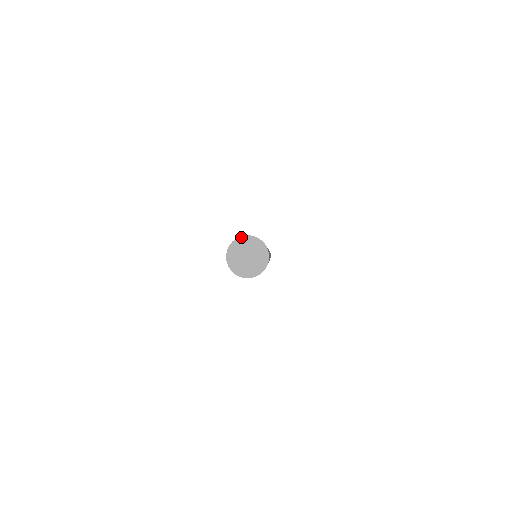
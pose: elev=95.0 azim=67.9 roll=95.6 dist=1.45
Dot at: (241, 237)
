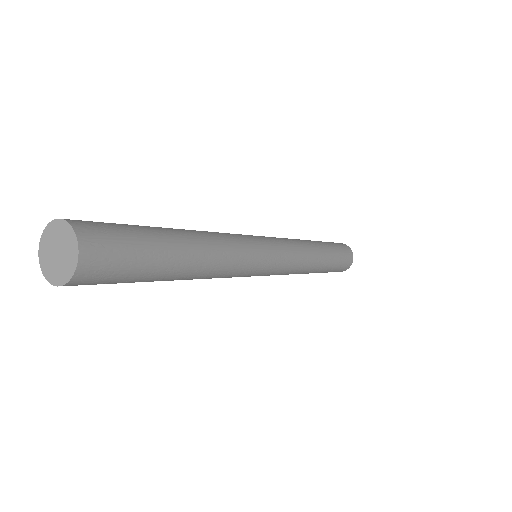
Dot at: (66, 222)
